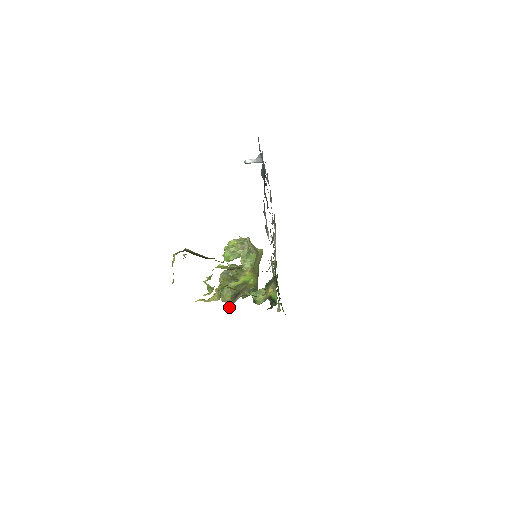
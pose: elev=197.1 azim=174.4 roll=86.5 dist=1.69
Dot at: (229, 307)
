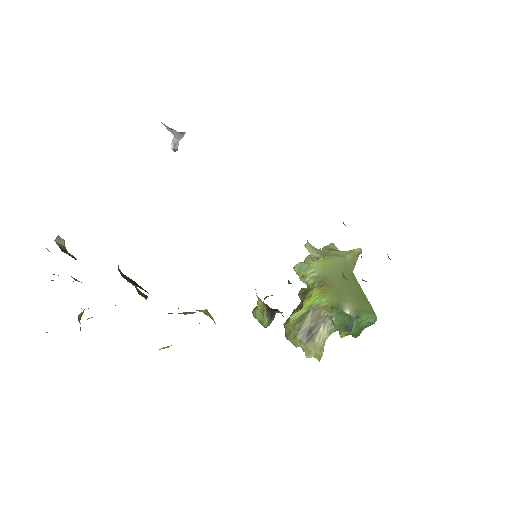
Dot at: (310, 356)
